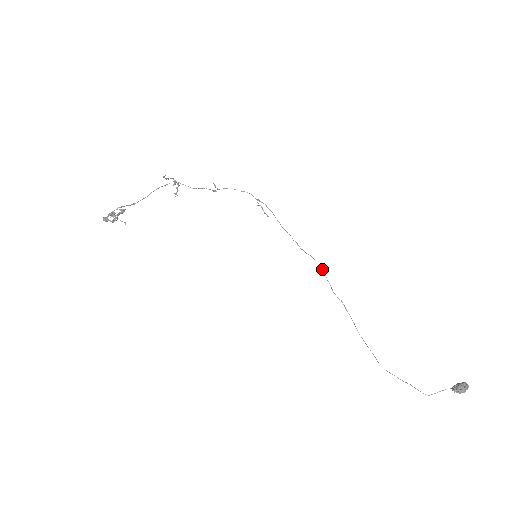
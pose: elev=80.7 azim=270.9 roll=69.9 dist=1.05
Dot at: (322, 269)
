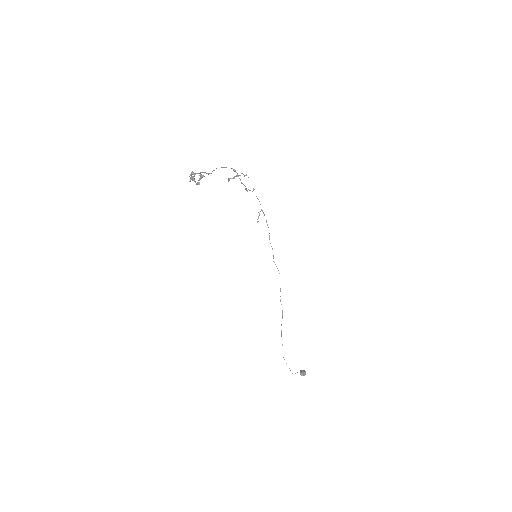
Dot at: occluded
